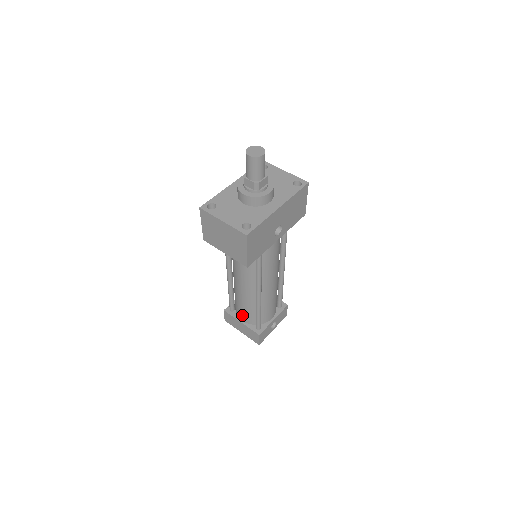
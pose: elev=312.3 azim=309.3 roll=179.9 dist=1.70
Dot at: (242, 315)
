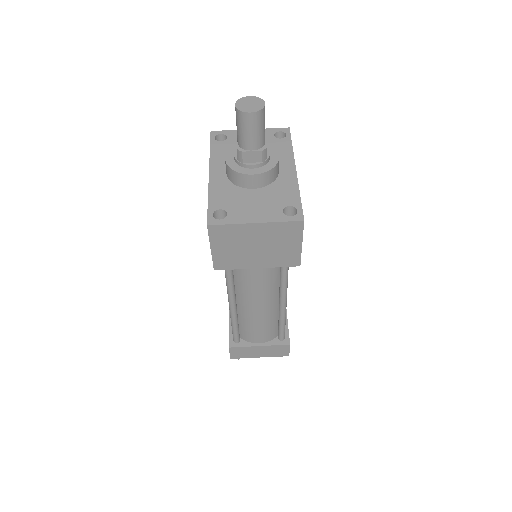
Dot at: (258, 337)
